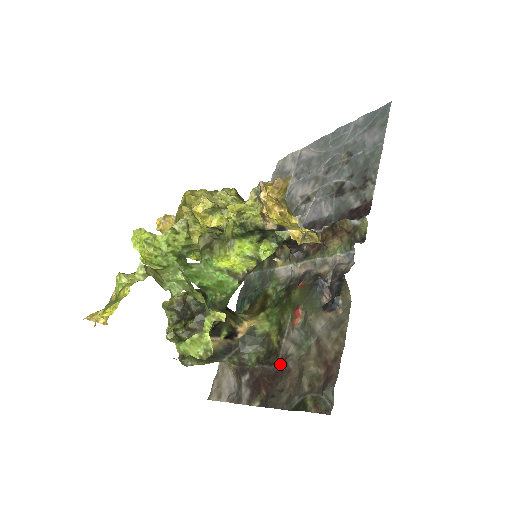
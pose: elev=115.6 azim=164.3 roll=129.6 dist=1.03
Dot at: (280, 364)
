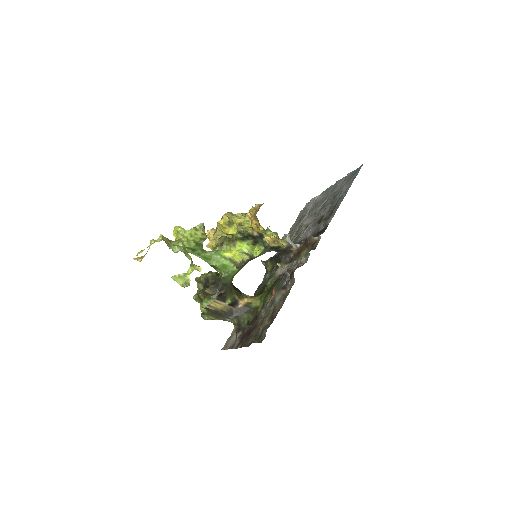
Dot at: (256, 323)
